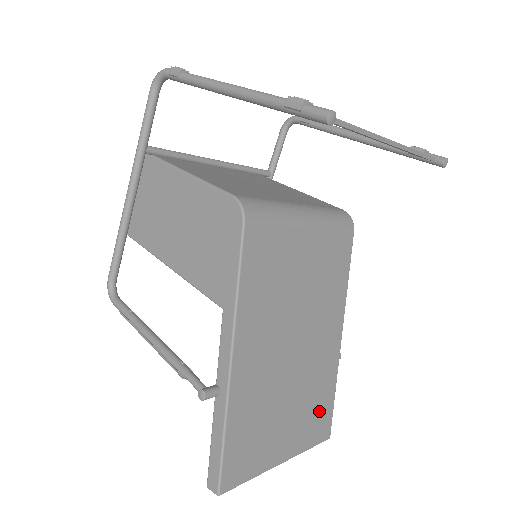
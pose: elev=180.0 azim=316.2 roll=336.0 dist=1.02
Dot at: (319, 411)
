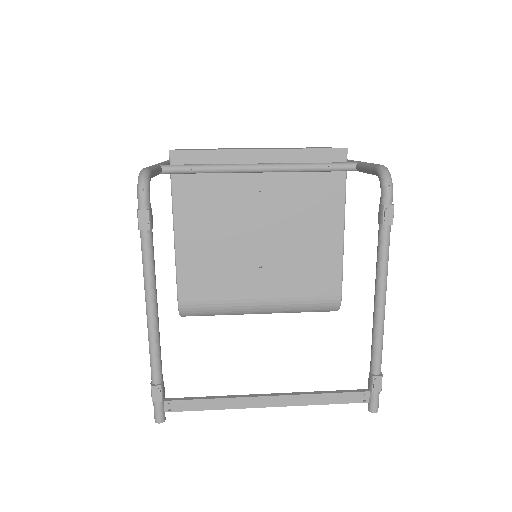
Dot at: occluded
